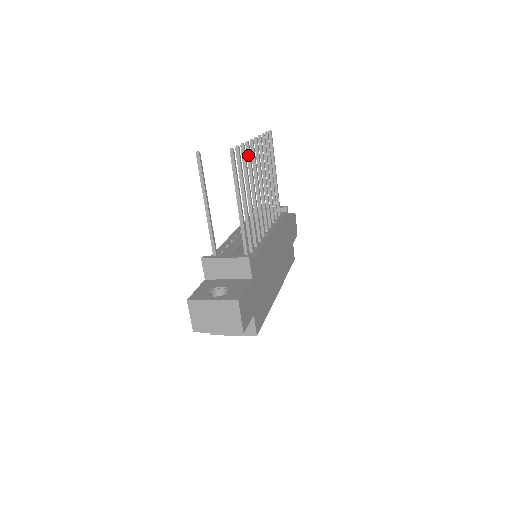
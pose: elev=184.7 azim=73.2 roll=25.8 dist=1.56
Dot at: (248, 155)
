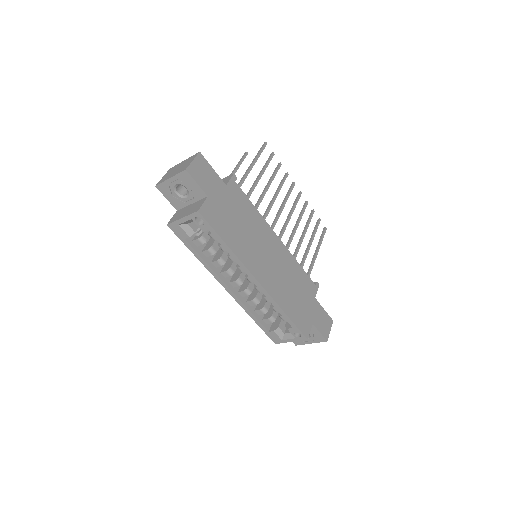
Dot at: (284, 178)
